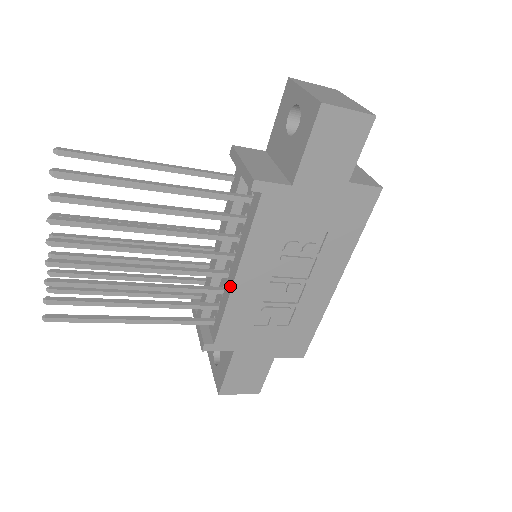
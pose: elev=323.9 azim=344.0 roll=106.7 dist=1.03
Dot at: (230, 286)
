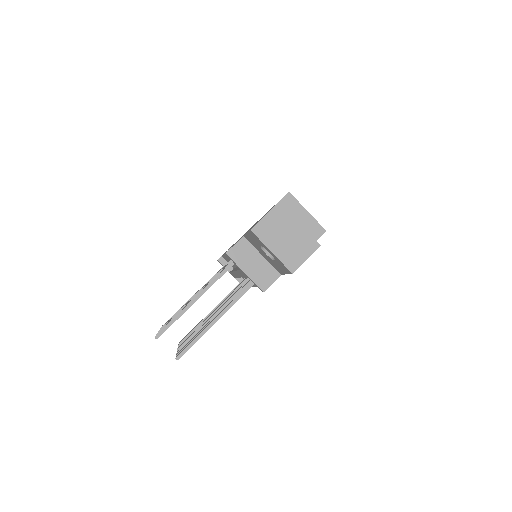
Dot at: (255, 285)
